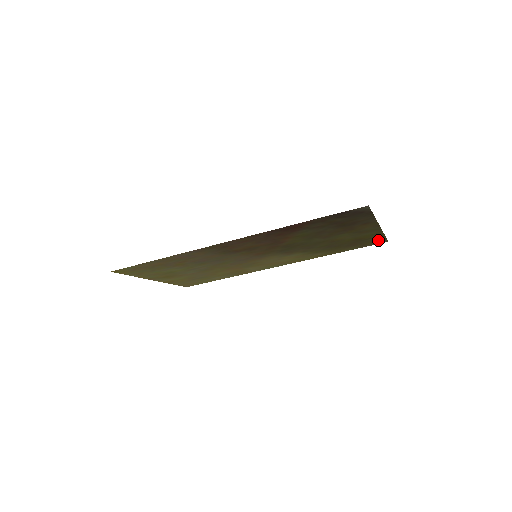
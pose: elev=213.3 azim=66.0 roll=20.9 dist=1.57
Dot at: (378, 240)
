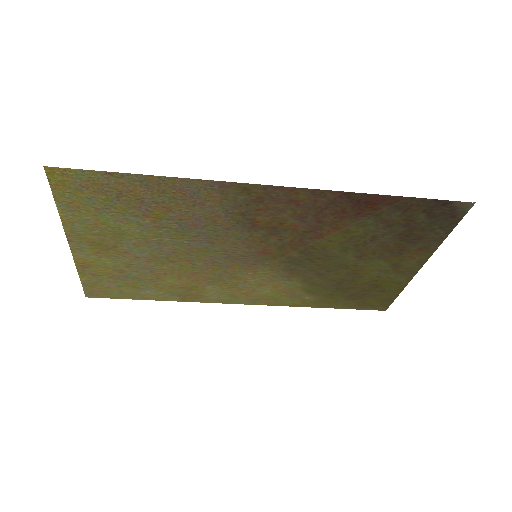
Dot at: (383, 301)
